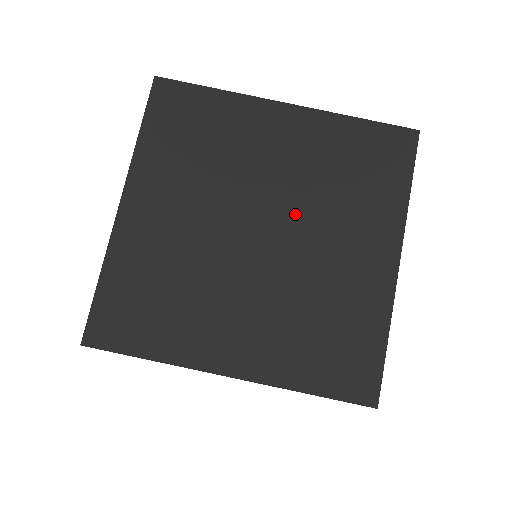
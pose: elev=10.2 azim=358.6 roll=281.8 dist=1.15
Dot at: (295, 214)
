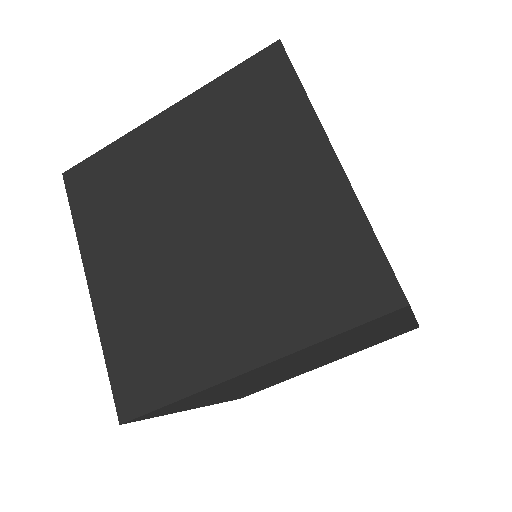
Dot at: occluded
